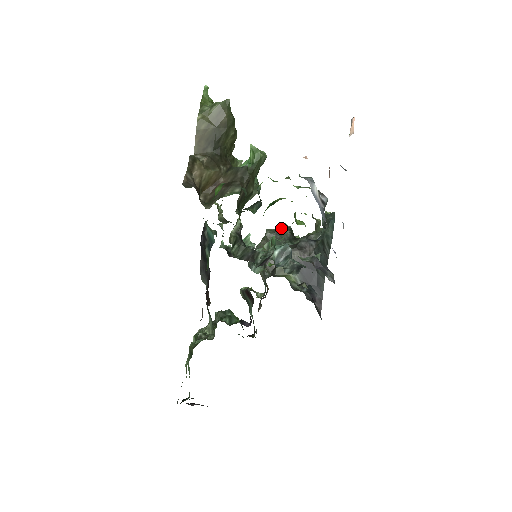
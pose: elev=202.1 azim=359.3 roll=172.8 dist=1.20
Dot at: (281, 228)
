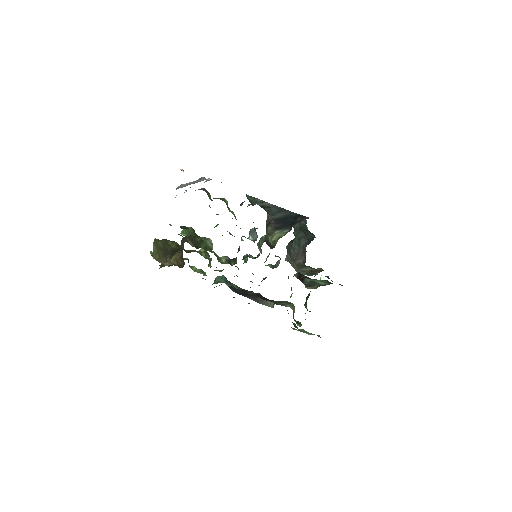
Dot at: (287, 249)
